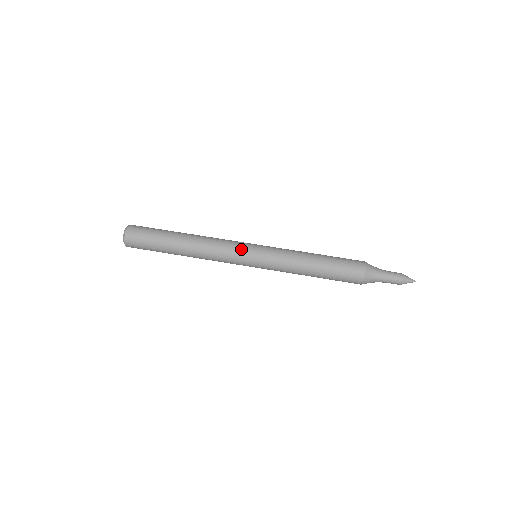
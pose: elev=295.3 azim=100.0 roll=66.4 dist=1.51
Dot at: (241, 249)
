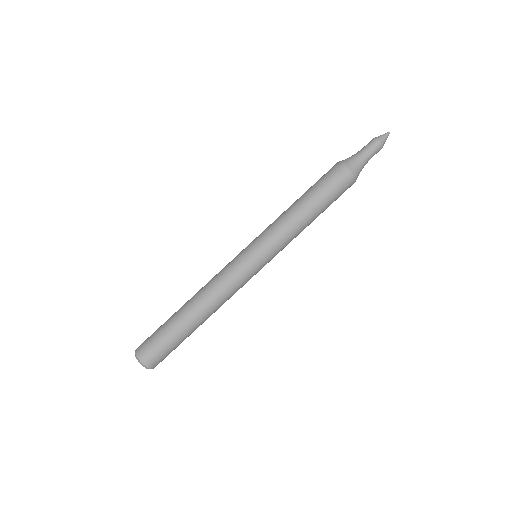
Dot at: (247, 272)
